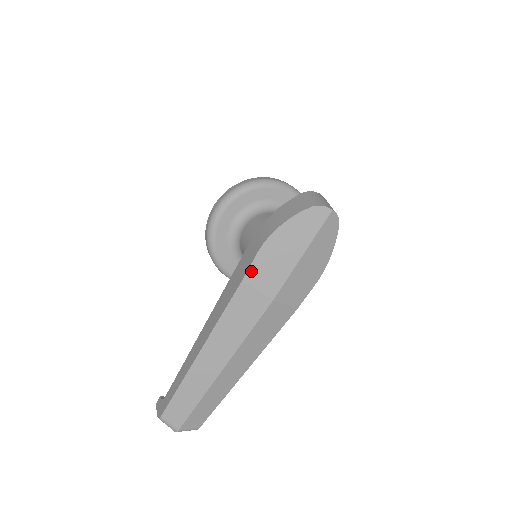
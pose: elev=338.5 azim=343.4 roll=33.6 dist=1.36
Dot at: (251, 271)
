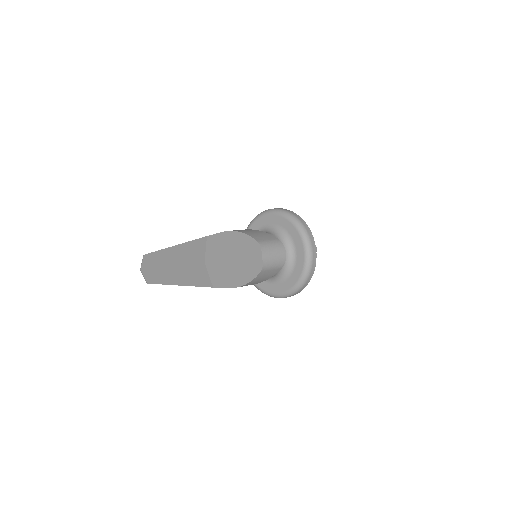
Dot at: (213, 237)
